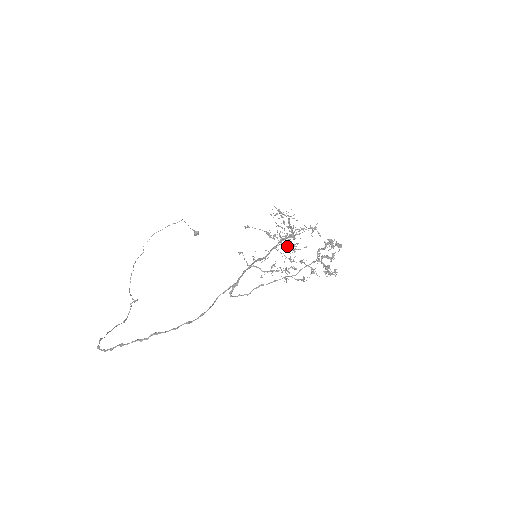
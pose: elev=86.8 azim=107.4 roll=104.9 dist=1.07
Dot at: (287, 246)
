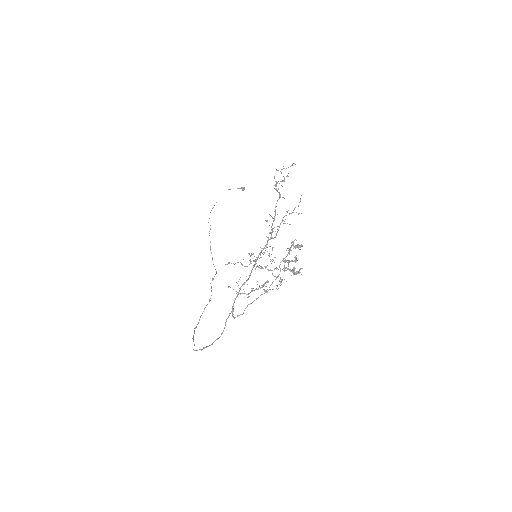
Dot at: occluded
